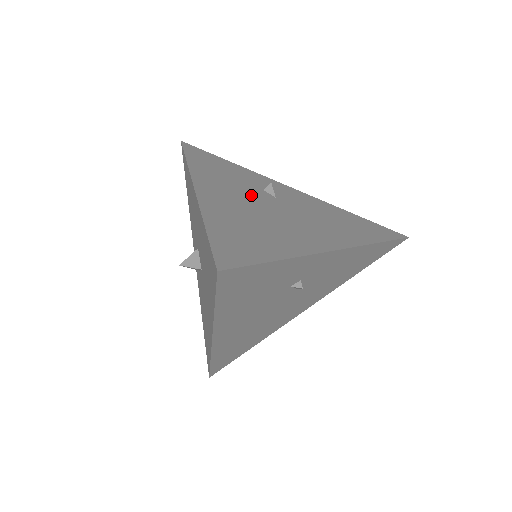
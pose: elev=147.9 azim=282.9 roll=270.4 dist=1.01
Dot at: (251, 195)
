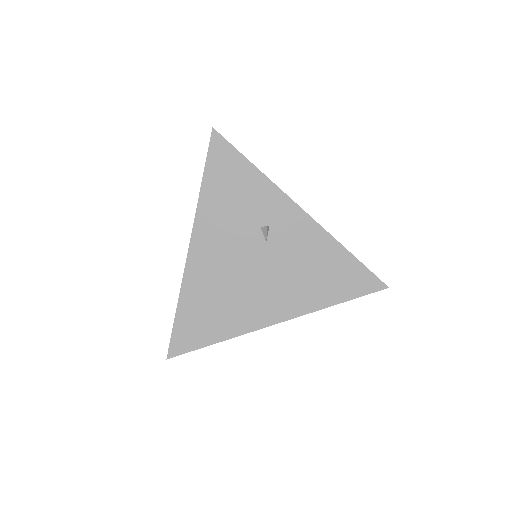
Dot at: (240, 245)
